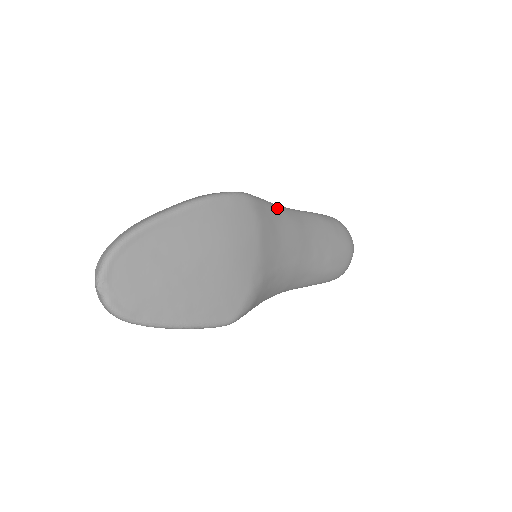
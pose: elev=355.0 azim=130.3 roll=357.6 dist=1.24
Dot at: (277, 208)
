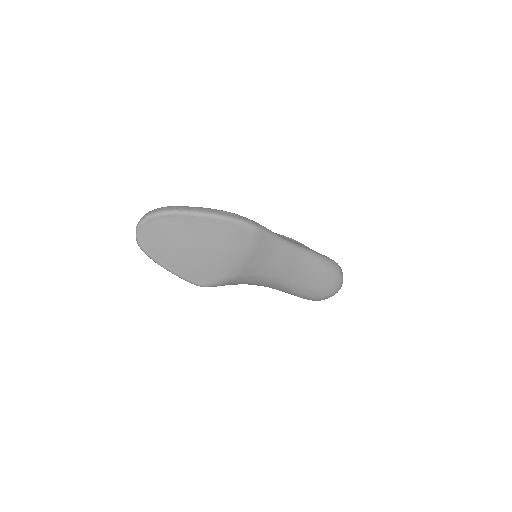
Dot at: (279, 242)
